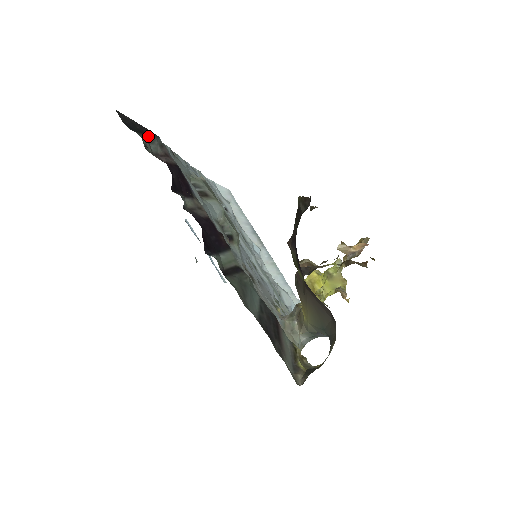
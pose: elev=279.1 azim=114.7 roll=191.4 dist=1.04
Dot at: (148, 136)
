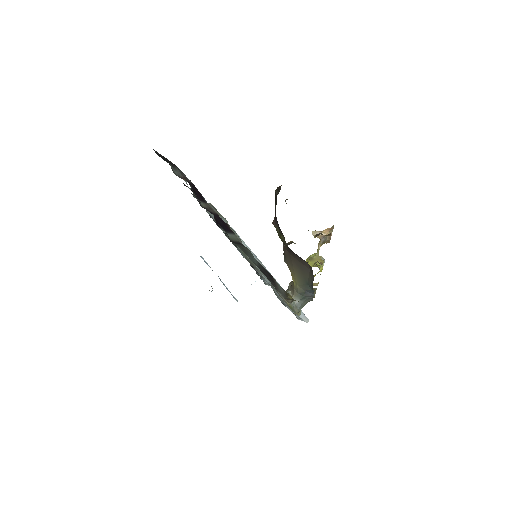
Dot at: (173, 166)
